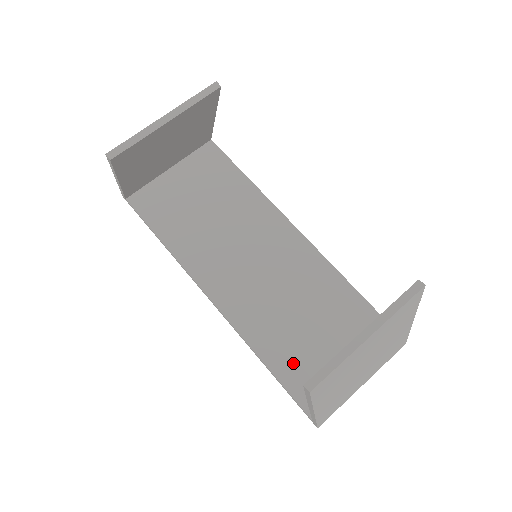
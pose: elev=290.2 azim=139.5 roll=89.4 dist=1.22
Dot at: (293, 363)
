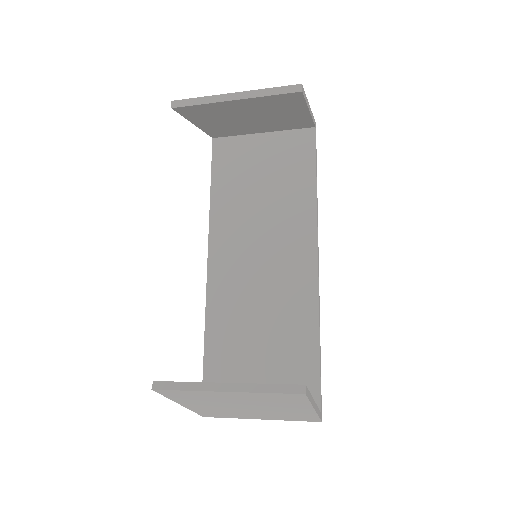
Dot at: (223, 358)
